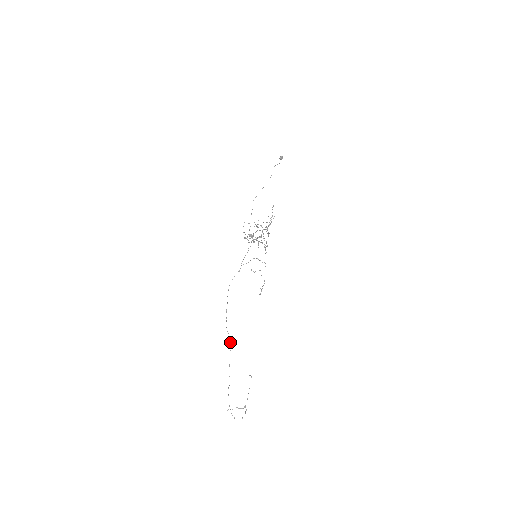
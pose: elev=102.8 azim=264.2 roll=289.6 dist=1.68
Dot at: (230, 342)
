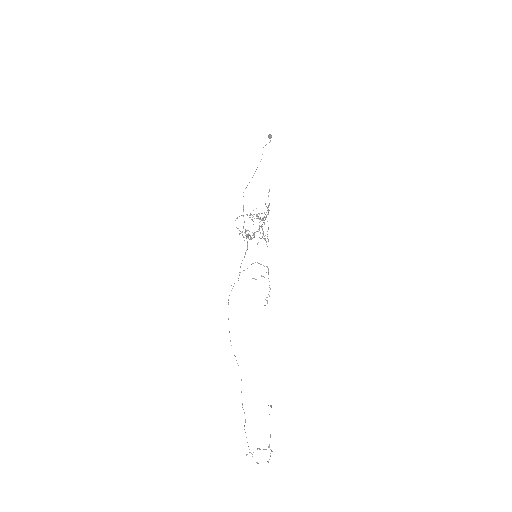
Dot at: occluded
